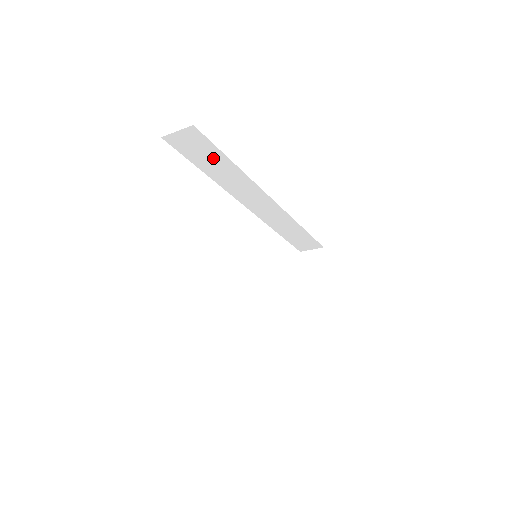
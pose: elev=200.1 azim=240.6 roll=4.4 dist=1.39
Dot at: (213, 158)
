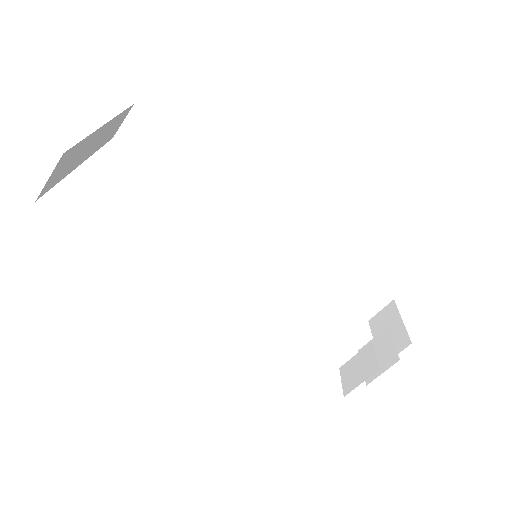
Dot at: (176, 153)
